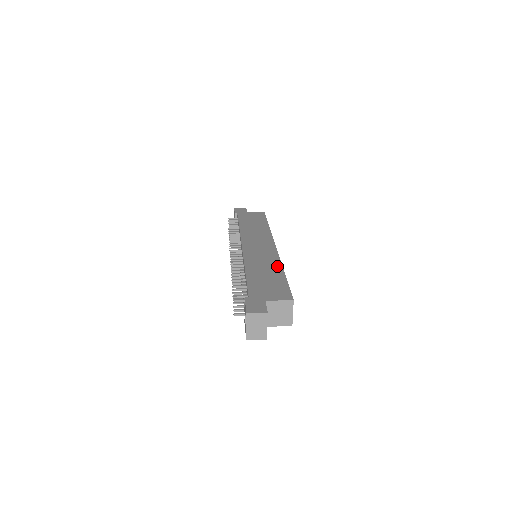
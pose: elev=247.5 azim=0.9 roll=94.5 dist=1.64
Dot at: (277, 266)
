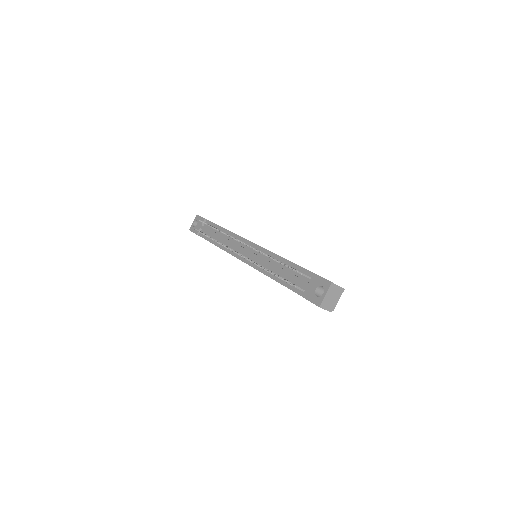
Dot at: occluded
